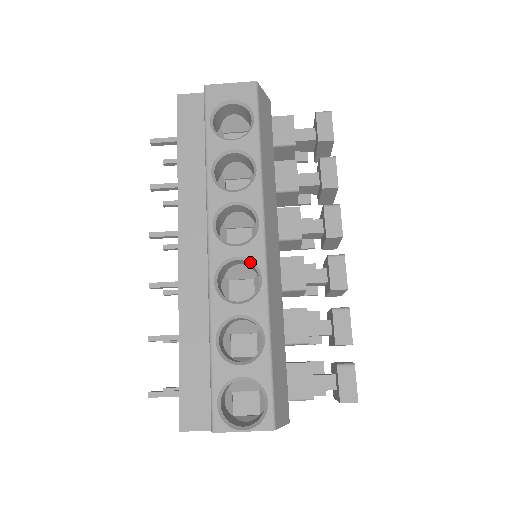
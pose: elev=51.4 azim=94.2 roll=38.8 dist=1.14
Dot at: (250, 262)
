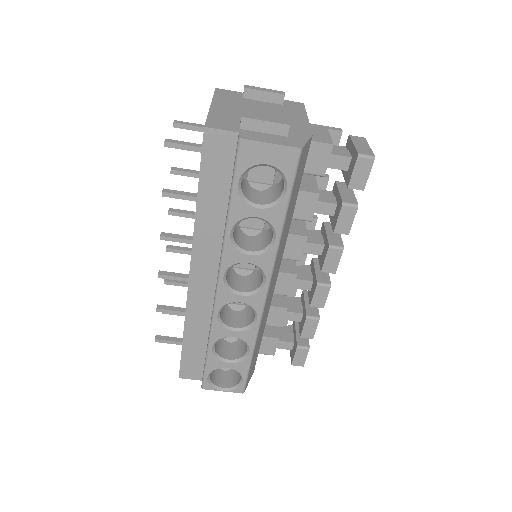
Dot at: (250, 306)
